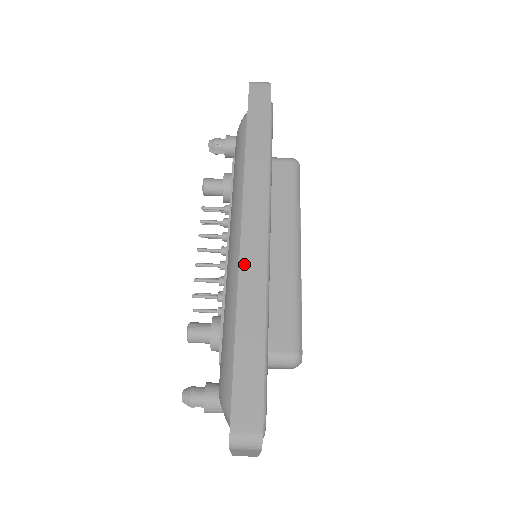
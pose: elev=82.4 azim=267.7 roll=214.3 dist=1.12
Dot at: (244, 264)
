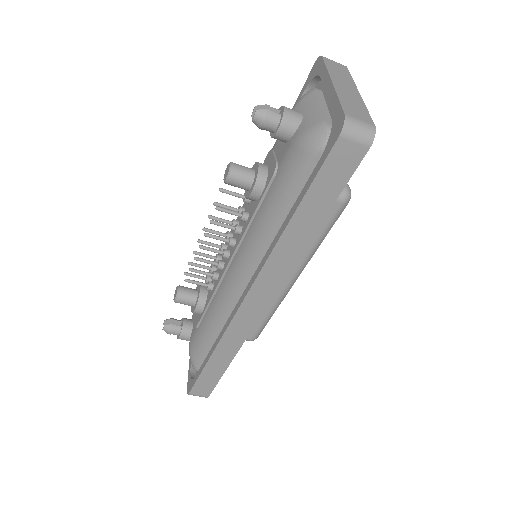
Dot at: (232, 327)
